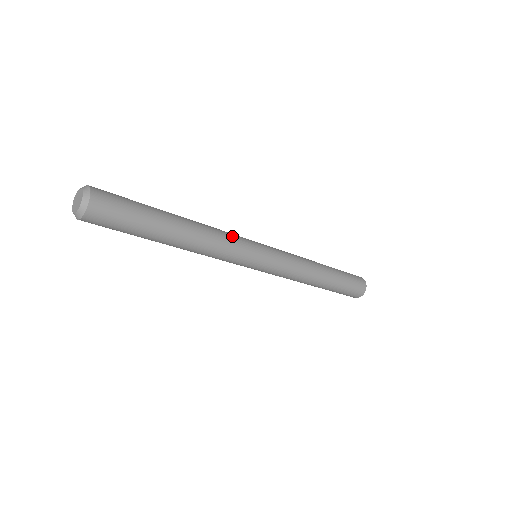
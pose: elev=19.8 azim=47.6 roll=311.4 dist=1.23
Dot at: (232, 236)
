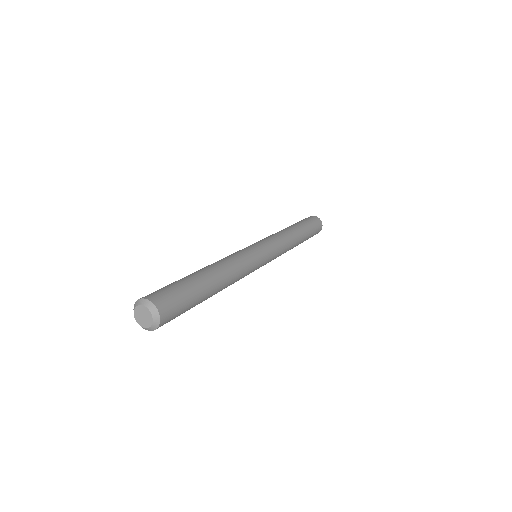
Dot at: (247, 263)
